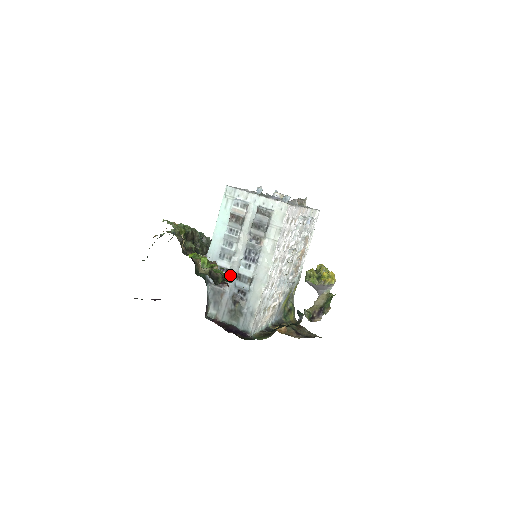
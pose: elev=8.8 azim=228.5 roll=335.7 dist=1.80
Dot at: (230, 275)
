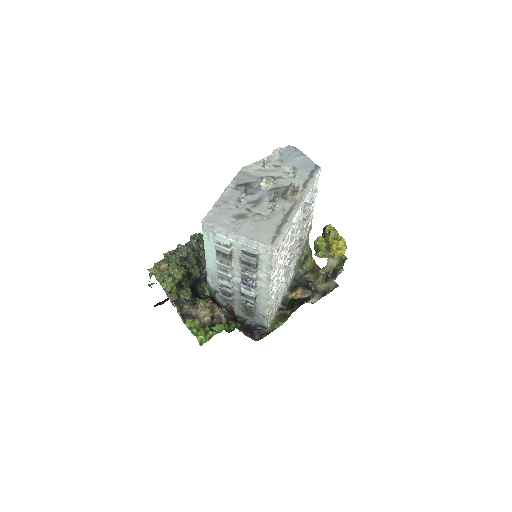
Dot at: (234, 290)
